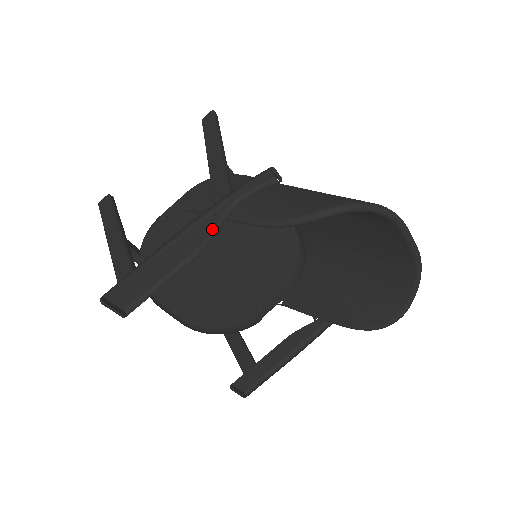
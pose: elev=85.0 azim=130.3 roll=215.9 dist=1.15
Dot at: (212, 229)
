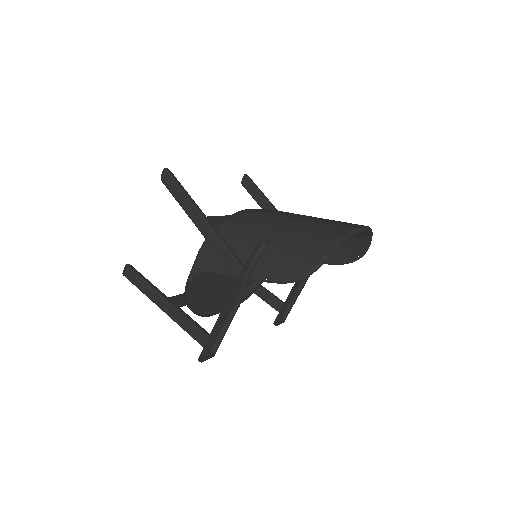
Dot at: (239, 288)
